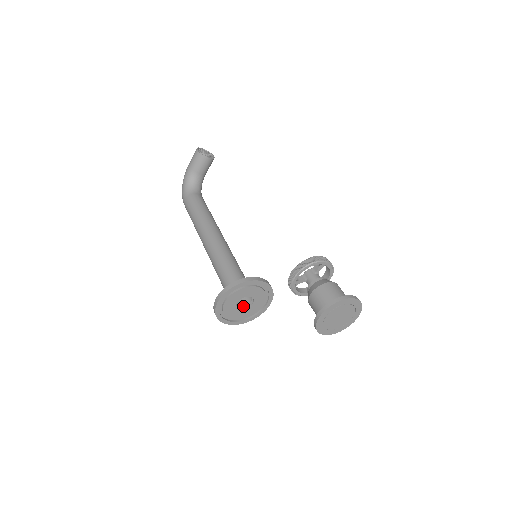
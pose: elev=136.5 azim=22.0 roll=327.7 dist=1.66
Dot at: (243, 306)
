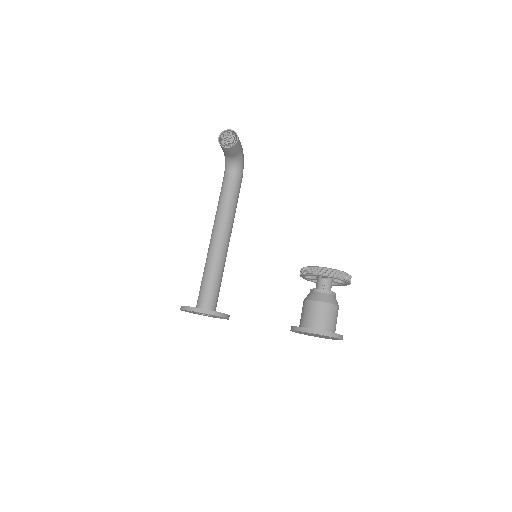
Dot at: occluded
